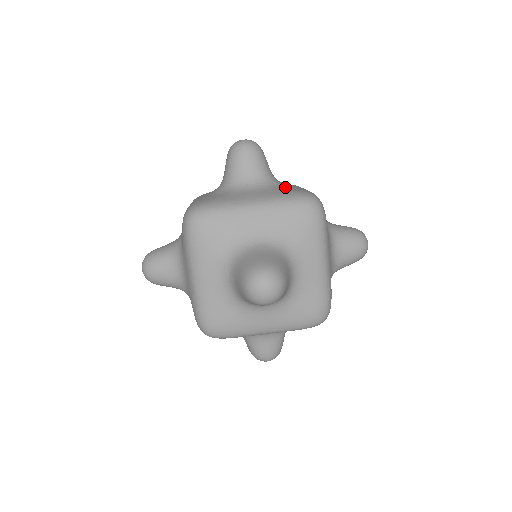
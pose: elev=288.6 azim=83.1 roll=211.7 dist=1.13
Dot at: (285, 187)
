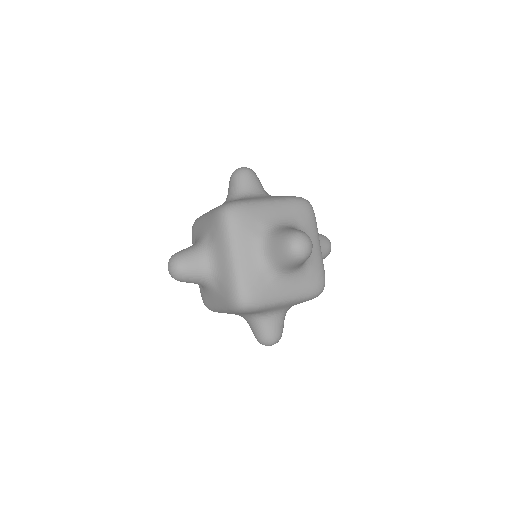
Dot at: occluded
